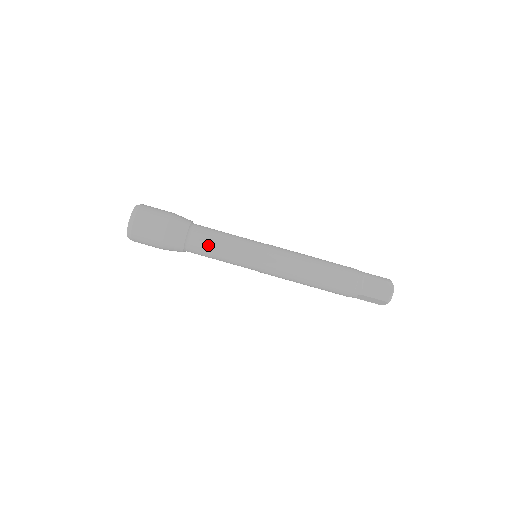
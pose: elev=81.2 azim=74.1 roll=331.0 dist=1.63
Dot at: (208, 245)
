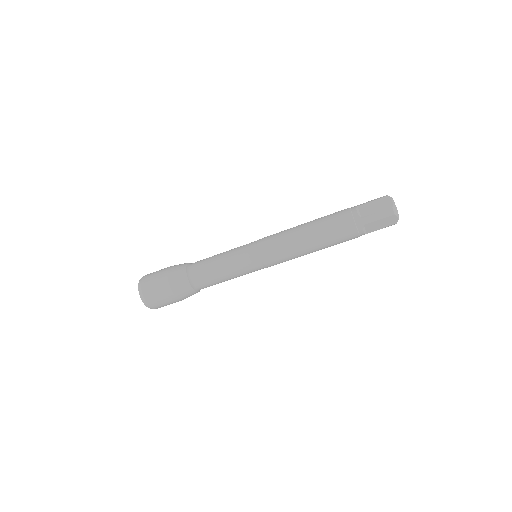
Dot at: occluded
